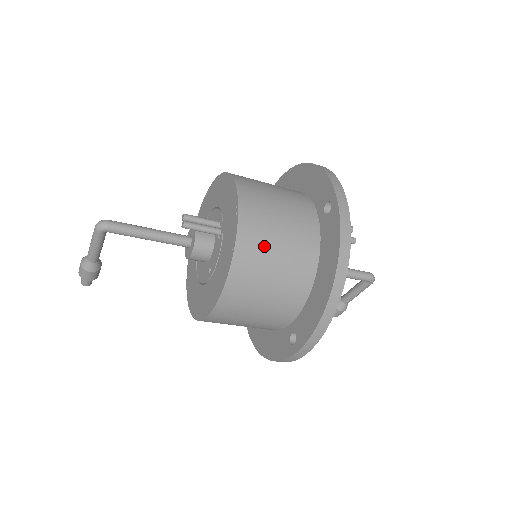
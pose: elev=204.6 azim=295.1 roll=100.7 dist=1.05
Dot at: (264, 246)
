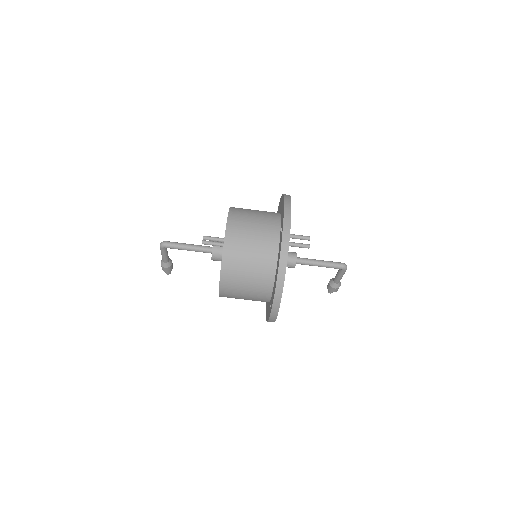
Dot at: (240, 255)
